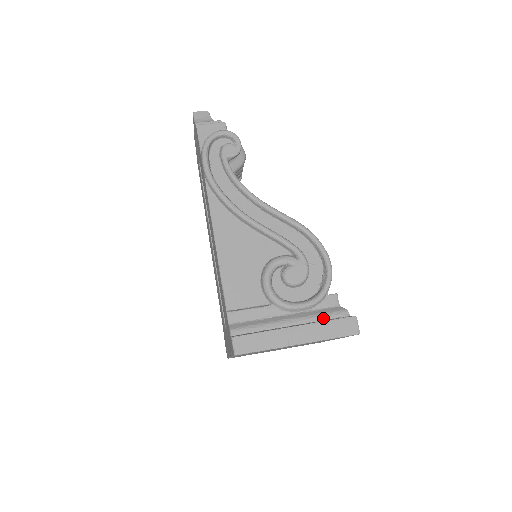
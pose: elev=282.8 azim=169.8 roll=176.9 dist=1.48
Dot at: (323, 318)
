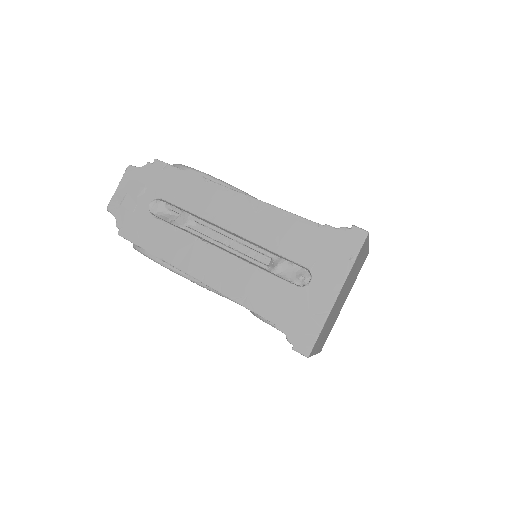
Dot at: occluded
